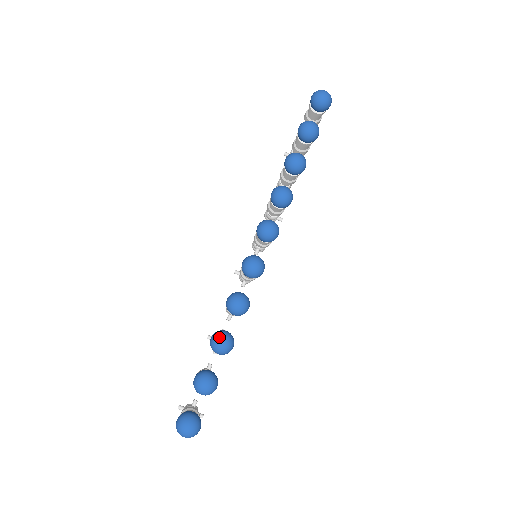
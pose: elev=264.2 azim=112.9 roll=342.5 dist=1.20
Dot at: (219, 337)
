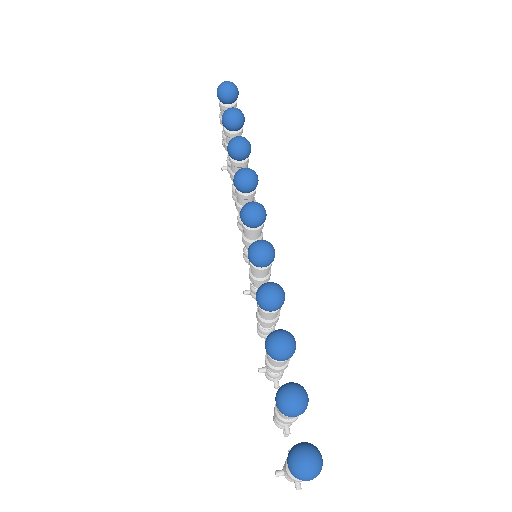
Dot at: (274, 337)
